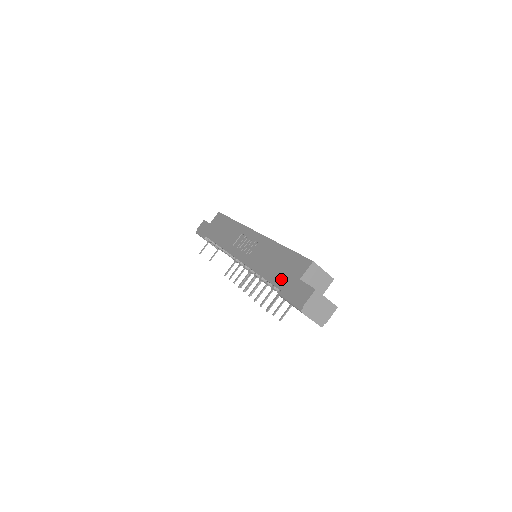
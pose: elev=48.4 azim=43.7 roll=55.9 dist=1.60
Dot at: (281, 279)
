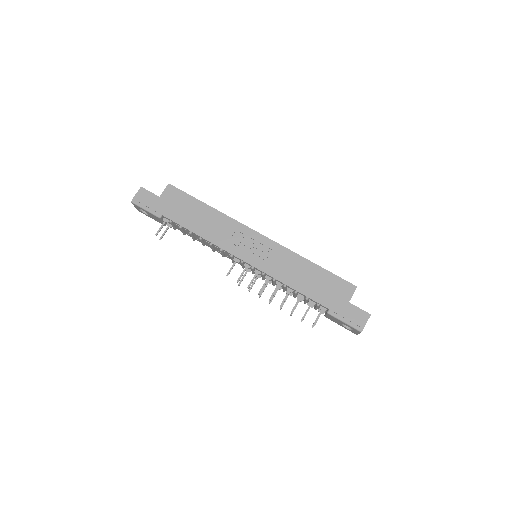
Dot at: (326, 298)
